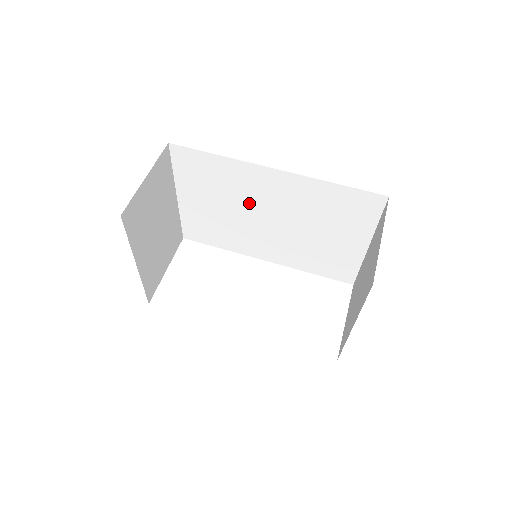
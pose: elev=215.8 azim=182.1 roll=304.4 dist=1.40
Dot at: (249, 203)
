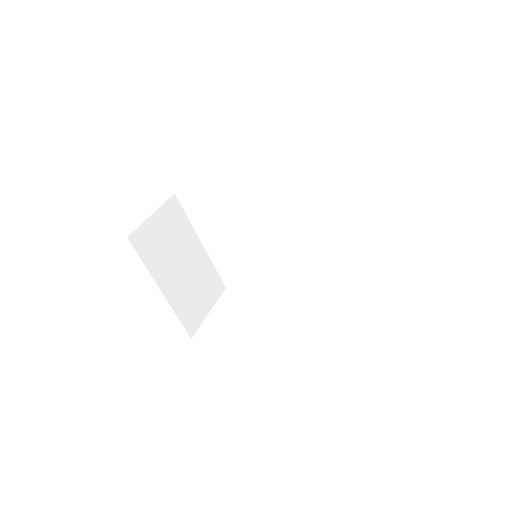
Dot at: (249, 221)
